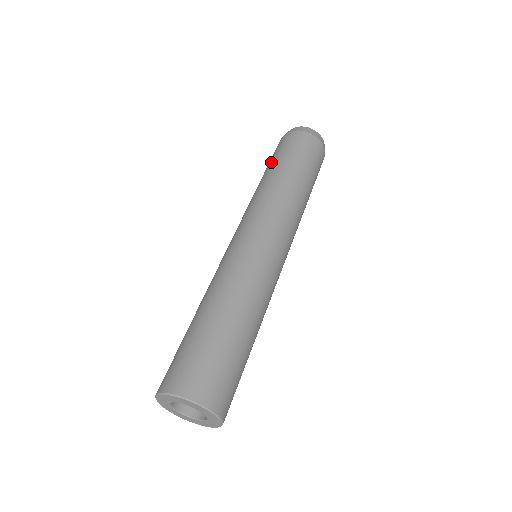
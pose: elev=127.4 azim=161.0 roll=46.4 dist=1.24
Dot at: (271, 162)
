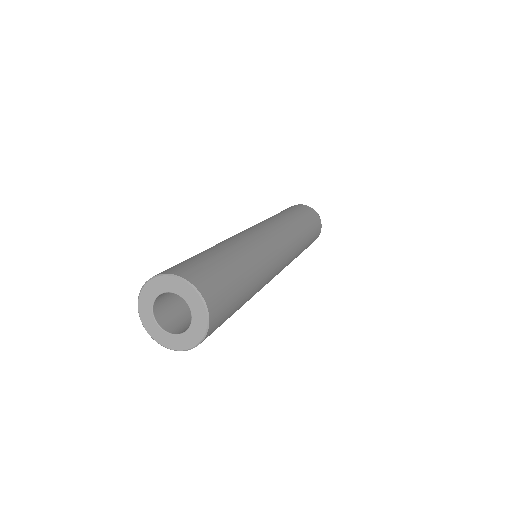
Dot at: occluded
